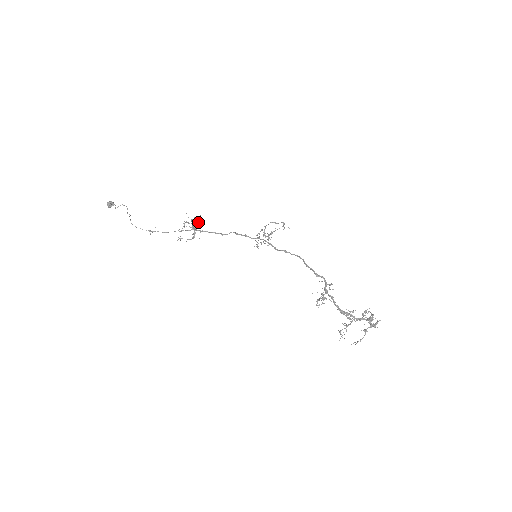
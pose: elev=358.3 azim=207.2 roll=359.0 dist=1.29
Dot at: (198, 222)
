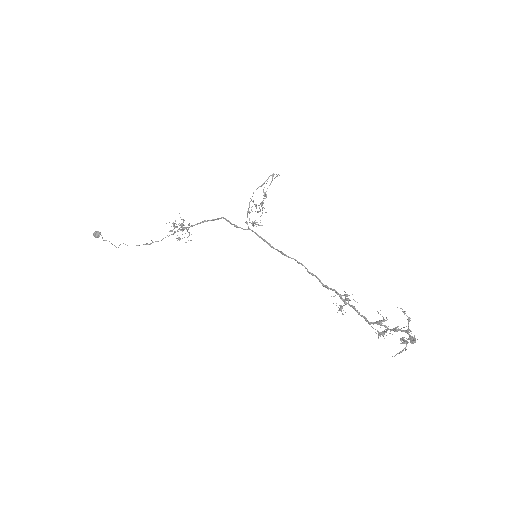
Dot at: (181, 225)
